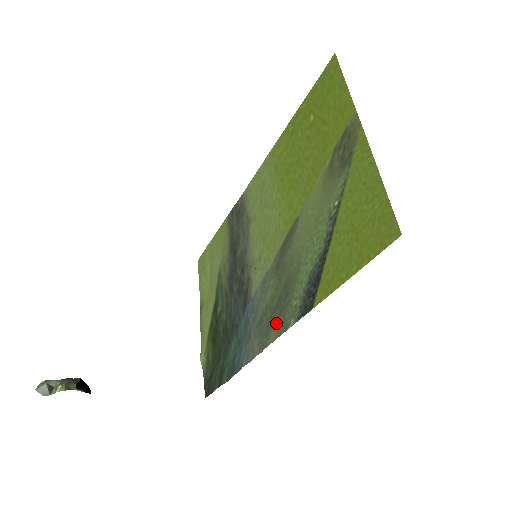
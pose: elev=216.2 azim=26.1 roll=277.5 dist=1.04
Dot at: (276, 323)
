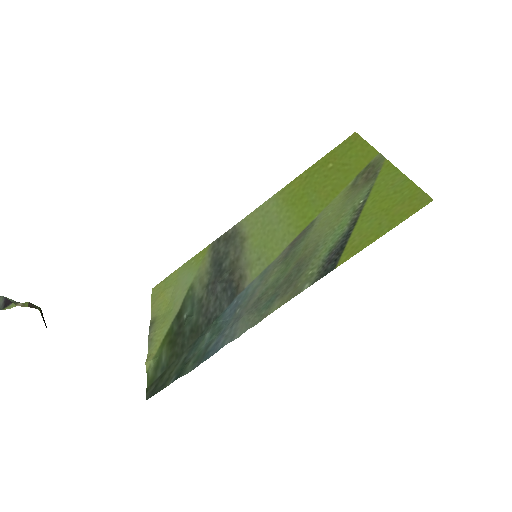
Dot at: (283, 294)
